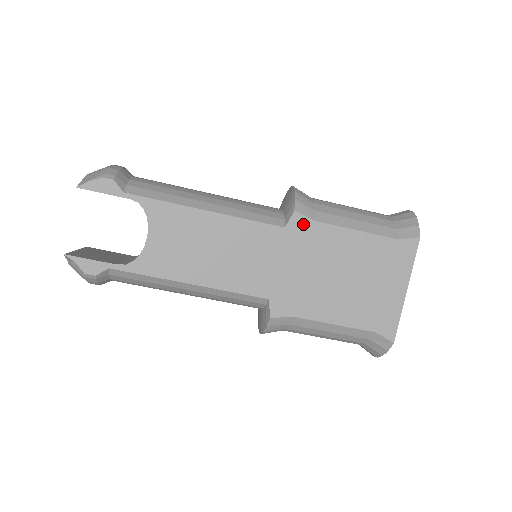
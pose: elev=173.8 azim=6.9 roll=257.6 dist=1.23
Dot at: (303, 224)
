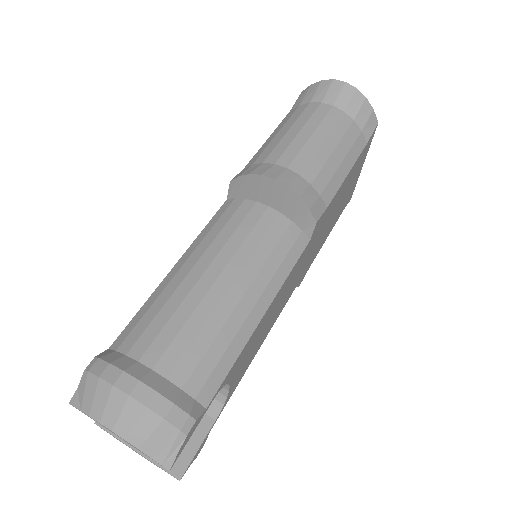
Dot at: (320, 221)
